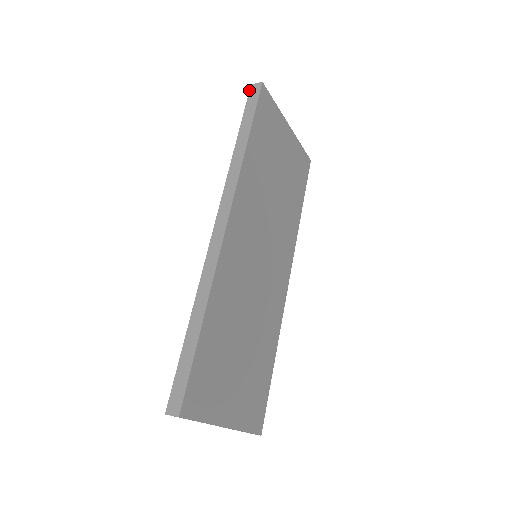
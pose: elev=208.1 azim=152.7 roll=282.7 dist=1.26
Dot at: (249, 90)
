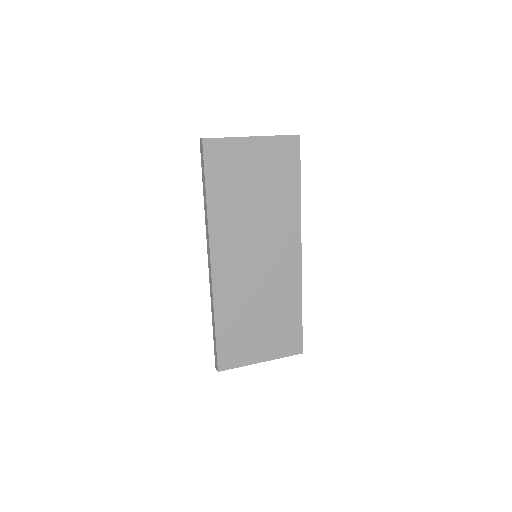
Dot at: (200, 145)
